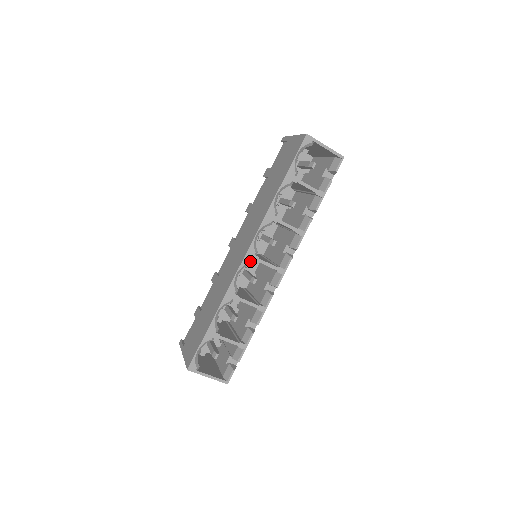
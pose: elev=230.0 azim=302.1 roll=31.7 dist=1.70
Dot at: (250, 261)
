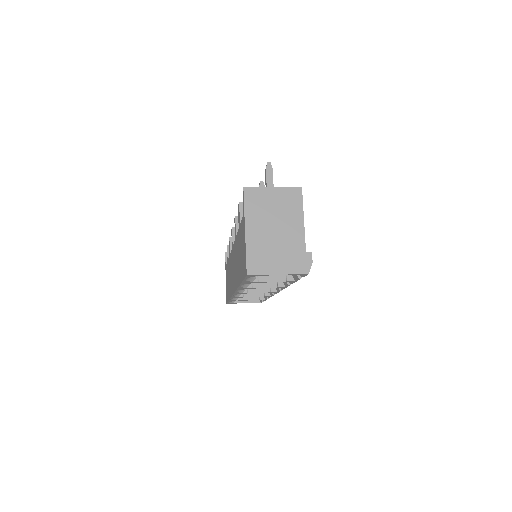
Dot at: occluded
